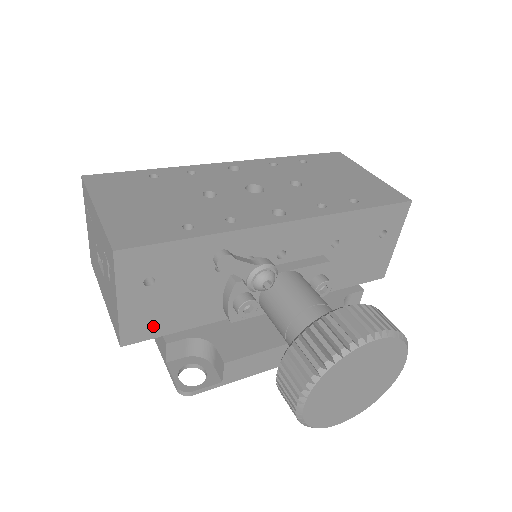
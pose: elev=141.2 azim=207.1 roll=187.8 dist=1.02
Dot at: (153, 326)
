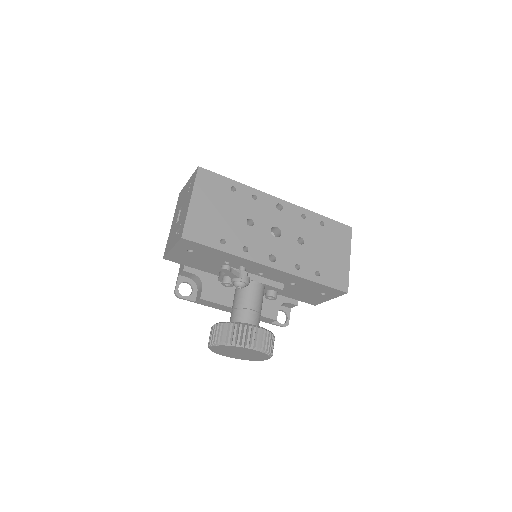
Dot at: (182, 261)
